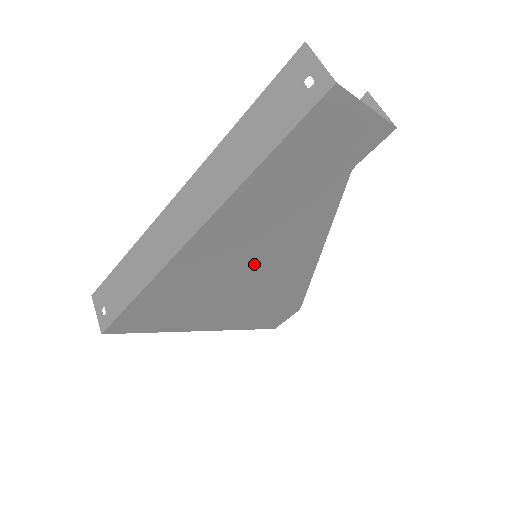
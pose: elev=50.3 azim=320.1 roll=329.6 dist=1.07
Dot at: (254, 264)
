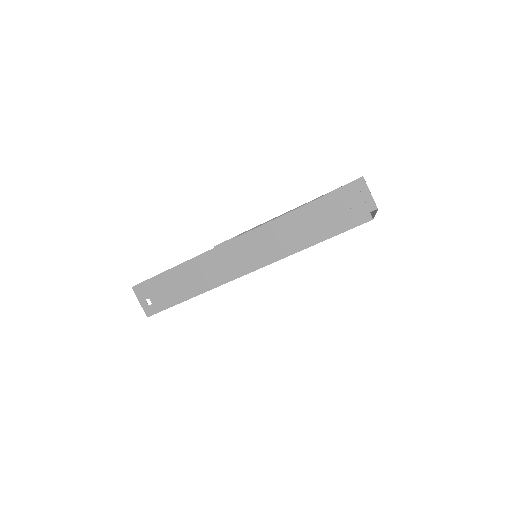
Dot at: occluded
